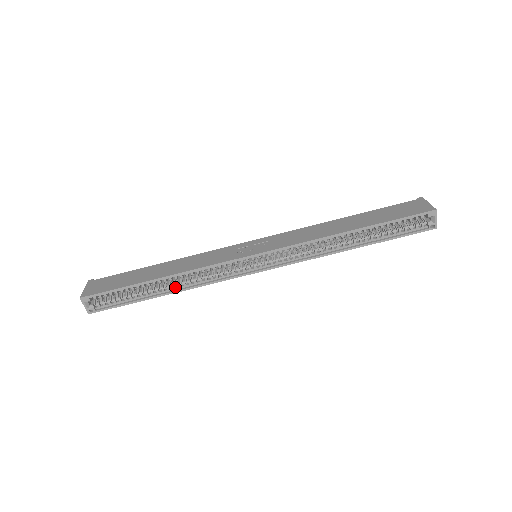
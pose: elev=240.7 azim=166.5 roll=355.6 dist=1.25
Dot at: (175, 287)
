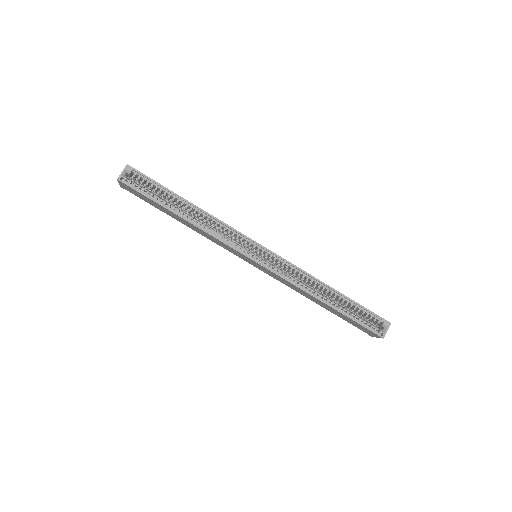
Dot at: (191, 220)
